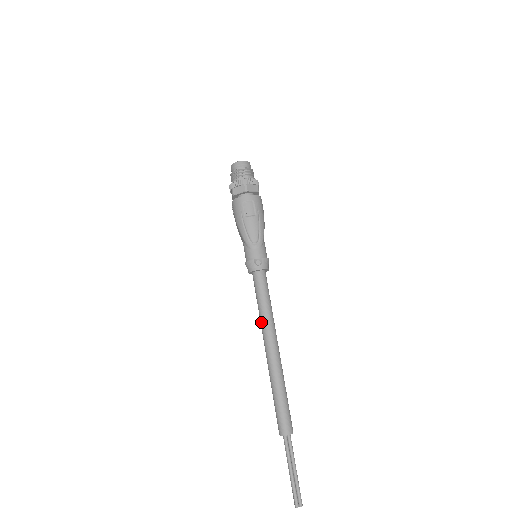
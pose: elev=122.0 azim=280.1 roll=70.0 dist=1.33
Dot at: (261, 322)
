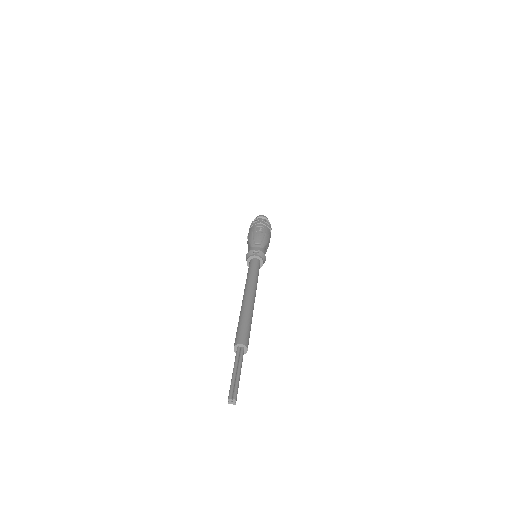
Dot at: (246, 283)
